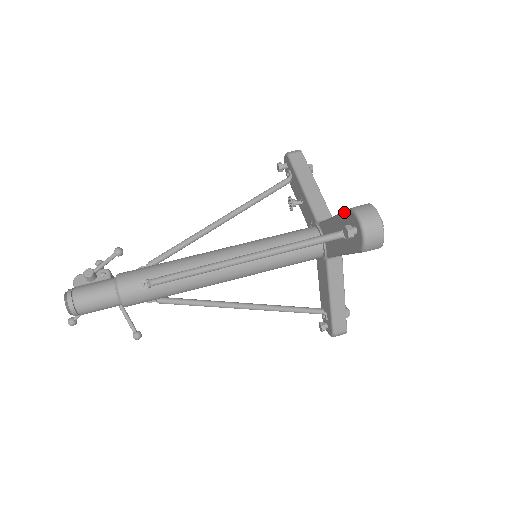
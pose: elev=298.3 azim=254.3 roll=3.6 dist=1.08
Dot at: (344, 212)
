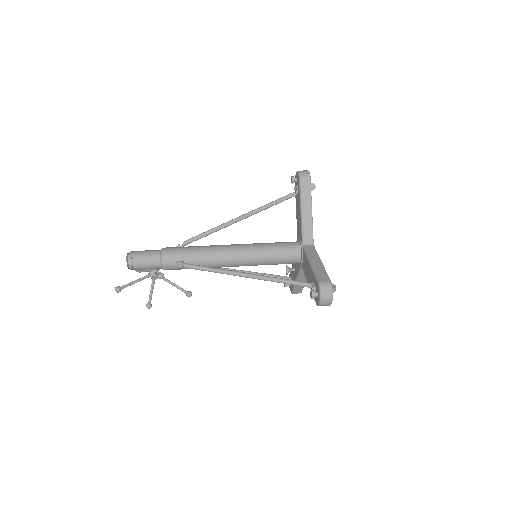
Dot at: occluded
